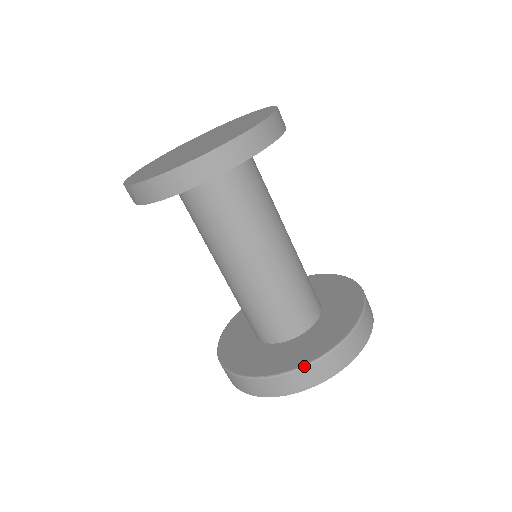
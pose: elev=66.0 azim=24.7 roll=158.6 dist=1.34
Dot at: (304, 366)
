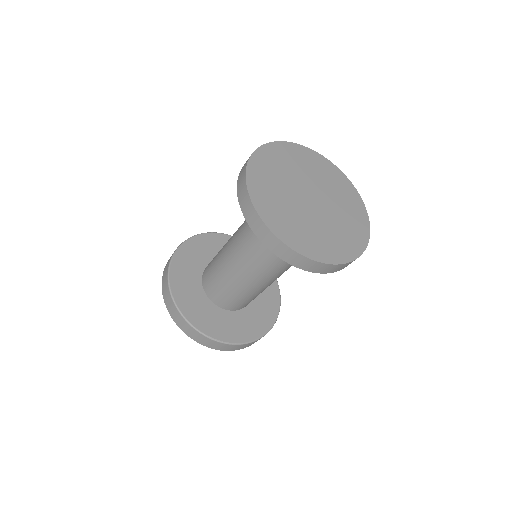
Dot at: (240, 344)
